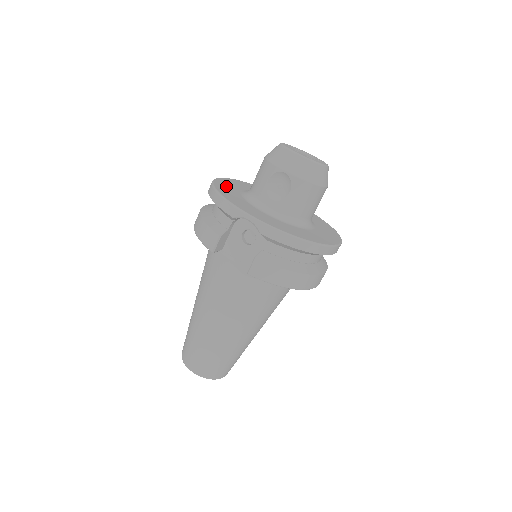
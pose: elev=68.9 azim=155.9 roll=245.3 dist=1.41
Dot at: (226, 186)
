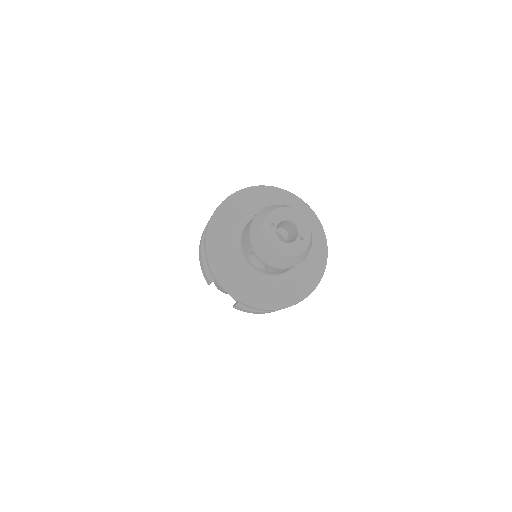
Dot at: (221, 228)
